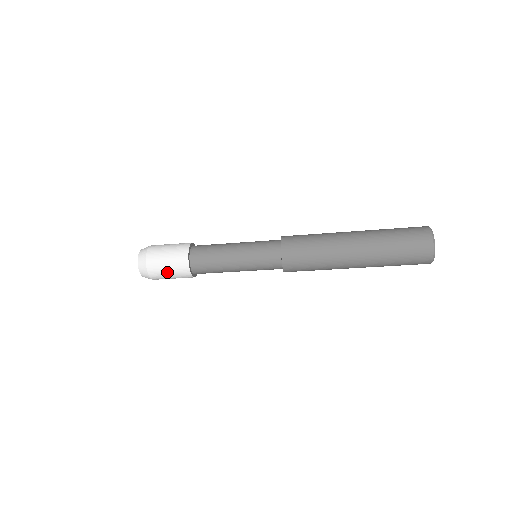
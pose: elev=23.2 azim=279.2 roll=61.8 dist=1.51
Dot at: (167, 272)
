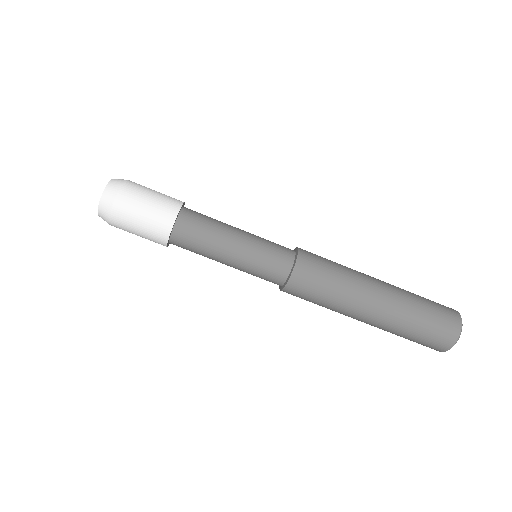
Dot at: (149, 195)
